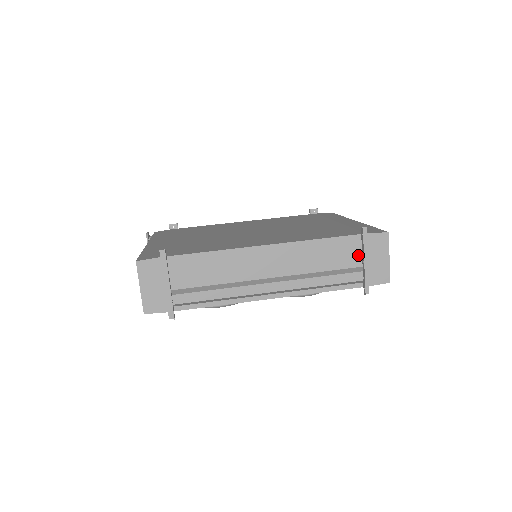
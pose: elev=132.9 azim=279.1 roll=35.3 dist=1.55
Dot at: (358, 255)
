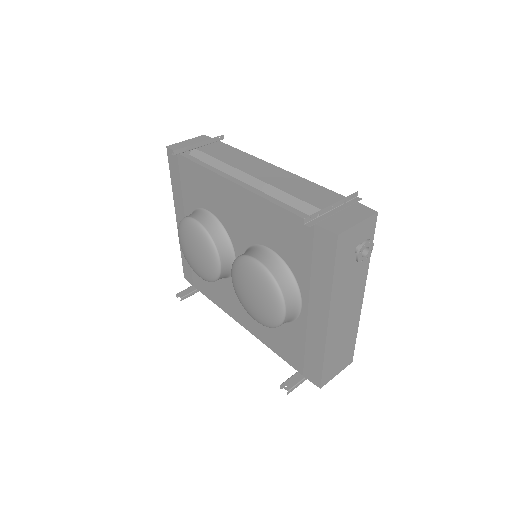
Dot at: occluded
